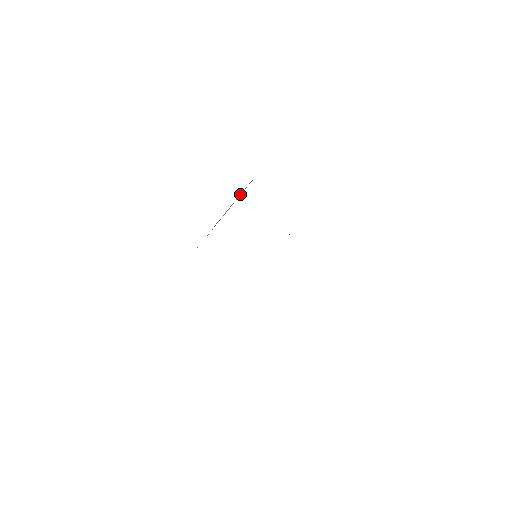
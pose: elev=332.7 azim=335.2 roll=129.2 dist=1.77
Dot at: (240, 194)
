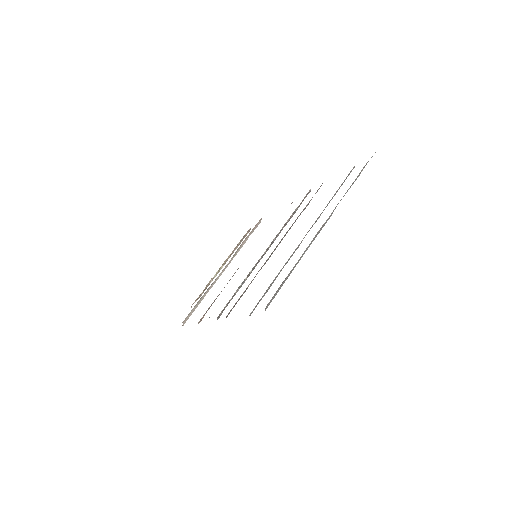
Dot at: (237, 245)
